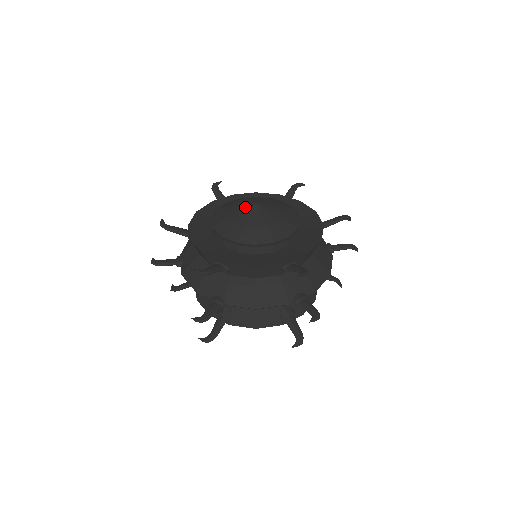
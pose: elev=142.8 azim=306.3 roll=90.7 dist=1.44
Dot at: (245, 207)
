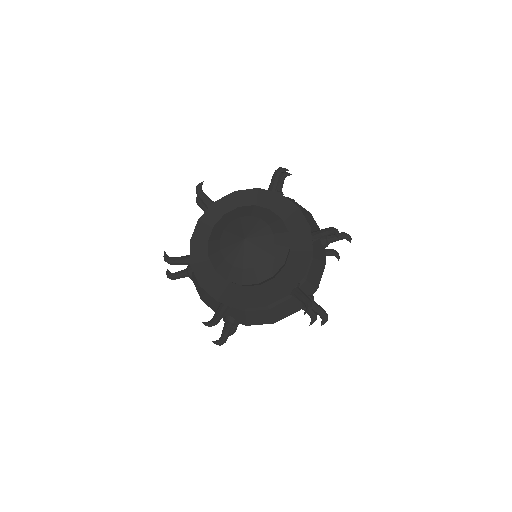
Dot at: (238, 234)
